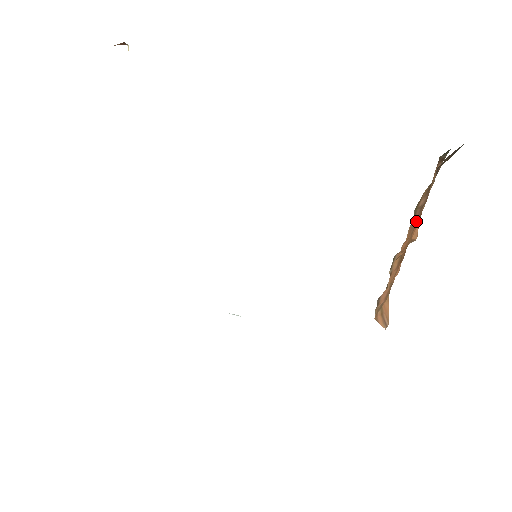
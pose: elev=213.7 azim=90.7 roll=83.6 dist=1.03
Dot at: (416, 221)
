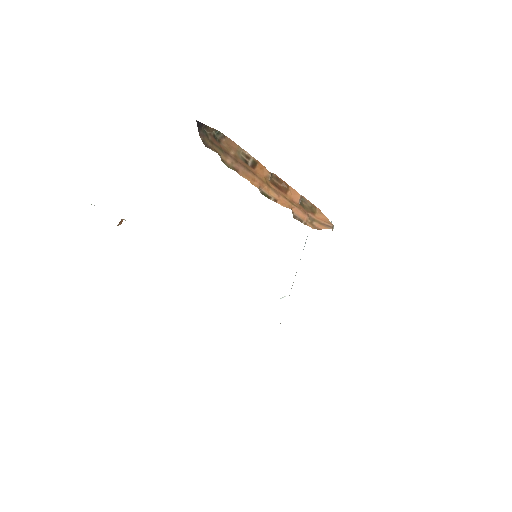
Dot at: (243, 169)
